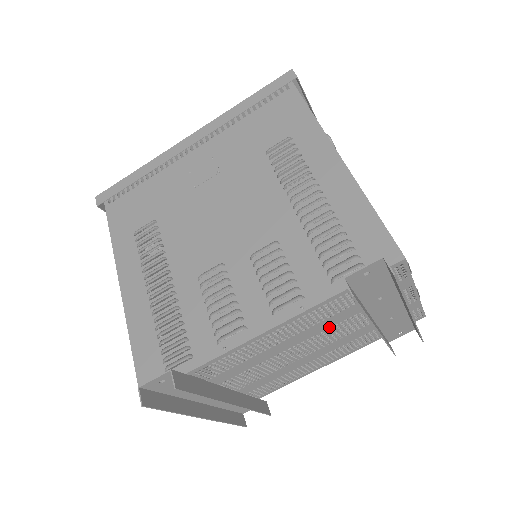
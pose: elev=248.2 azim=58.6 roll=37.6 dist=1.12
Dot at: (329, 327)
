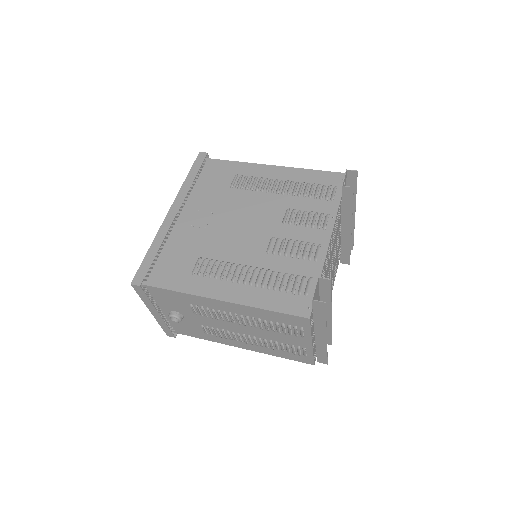
Dot at: (336, 238)
